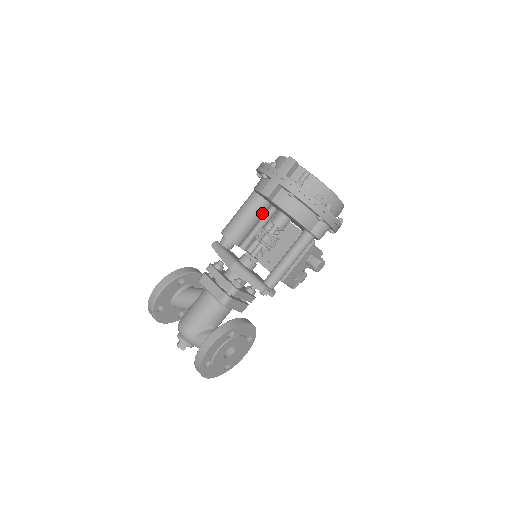
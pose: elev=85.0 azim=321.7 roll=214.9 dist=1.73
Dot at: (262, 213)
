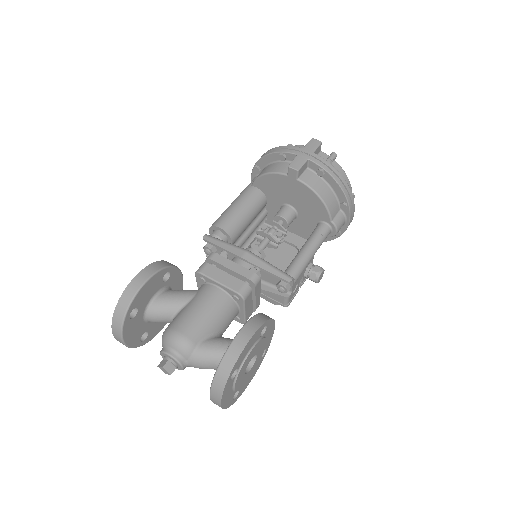
Dot at: (259, 210)
